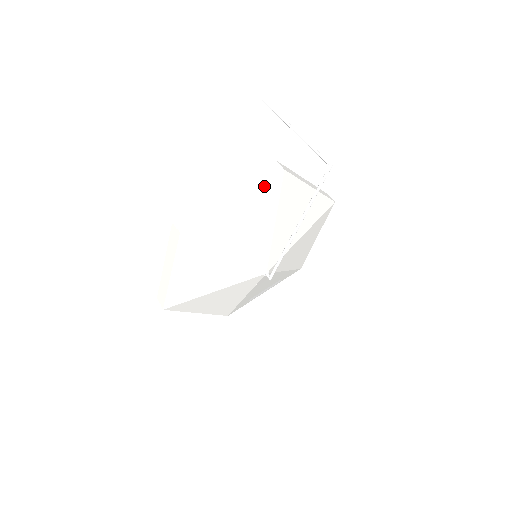
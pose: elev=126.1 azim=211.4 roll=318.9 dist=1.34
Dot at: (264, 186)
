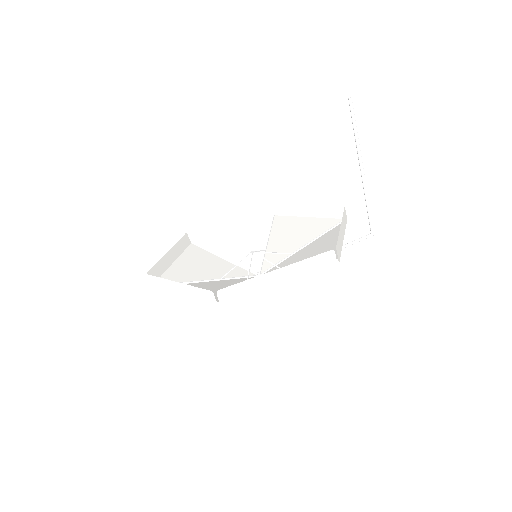
Dot at: (313, 272)
